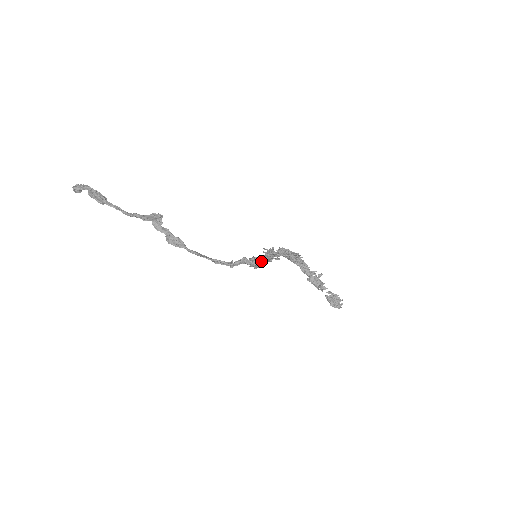
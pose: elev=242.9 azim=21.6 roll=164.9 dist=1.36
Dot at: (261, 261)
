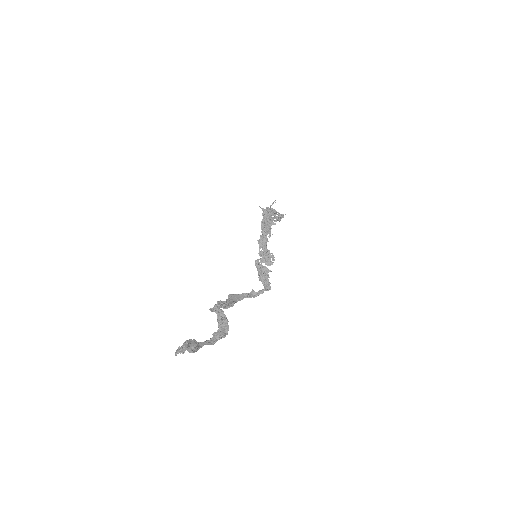
Dot at: (268, 276)
